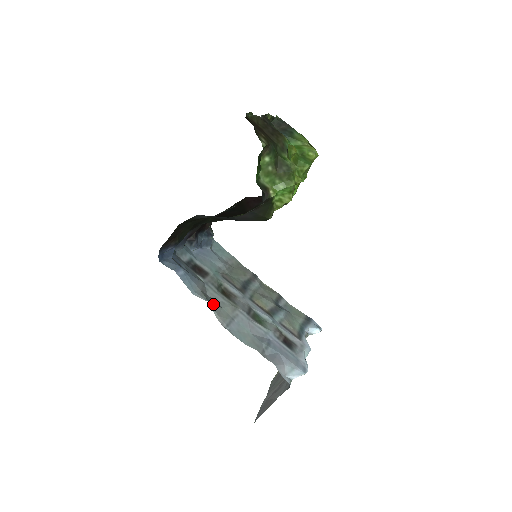
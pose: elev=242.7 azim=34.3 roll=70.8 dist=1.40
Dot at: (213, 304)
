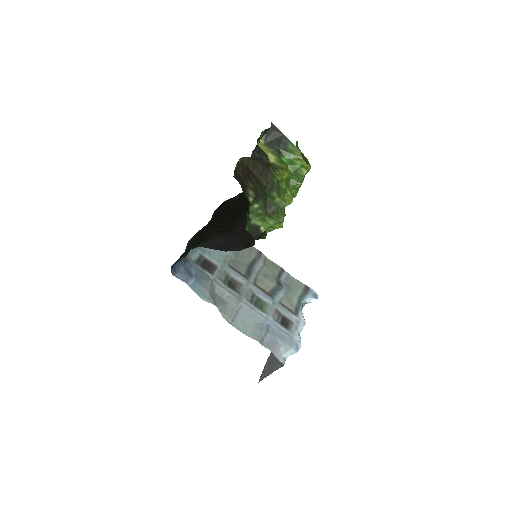
Dot at: (220, 305)
